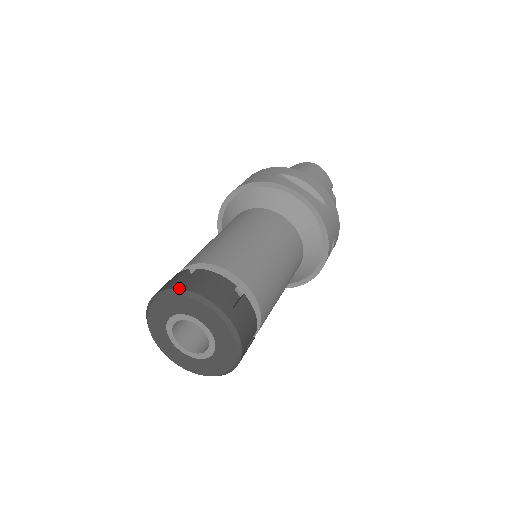
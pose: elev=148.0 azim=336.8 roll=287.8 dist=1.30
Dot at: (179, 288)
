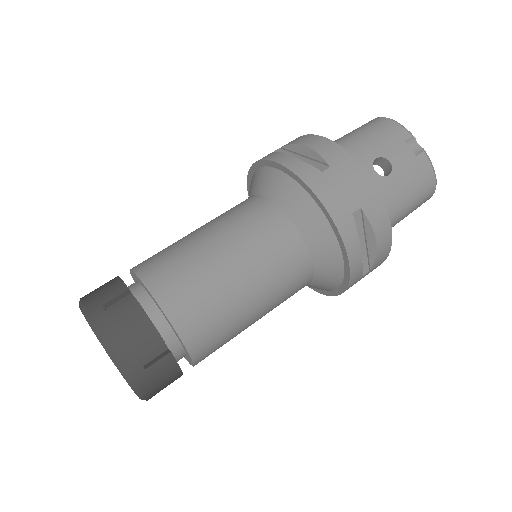
Dot at: occluded
